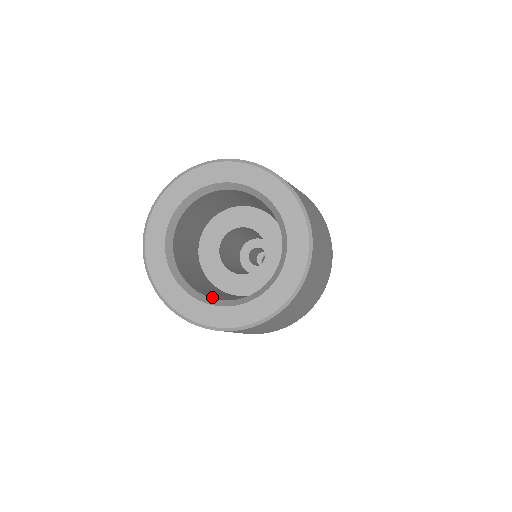
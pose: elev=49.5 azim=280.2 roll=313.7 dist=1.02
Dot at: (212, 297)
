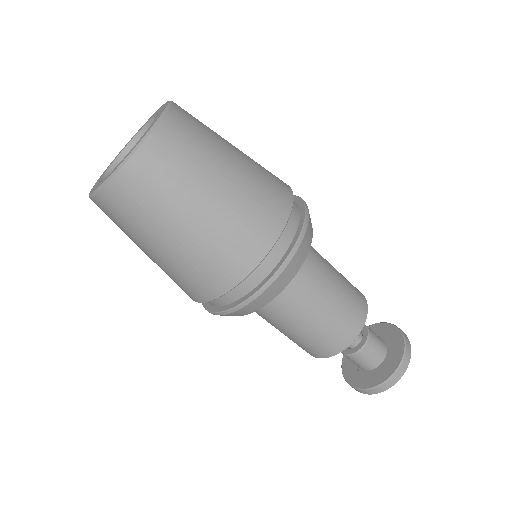
Dot at: occluded
